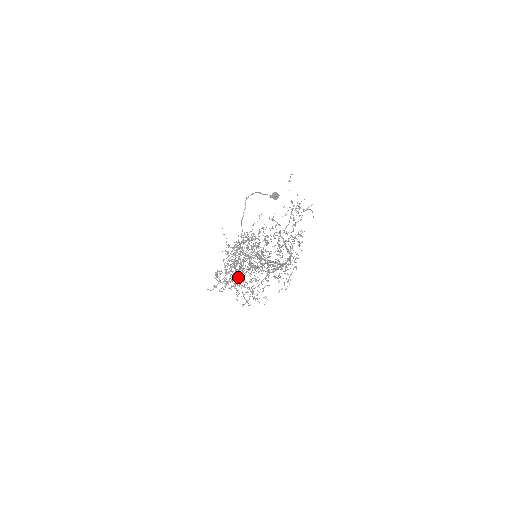
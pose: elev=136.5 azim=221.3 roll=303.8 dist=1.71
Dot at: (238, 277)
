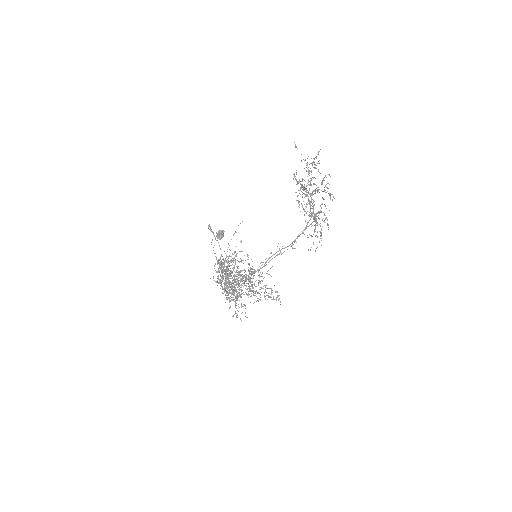
Dot at: (244, 285)
